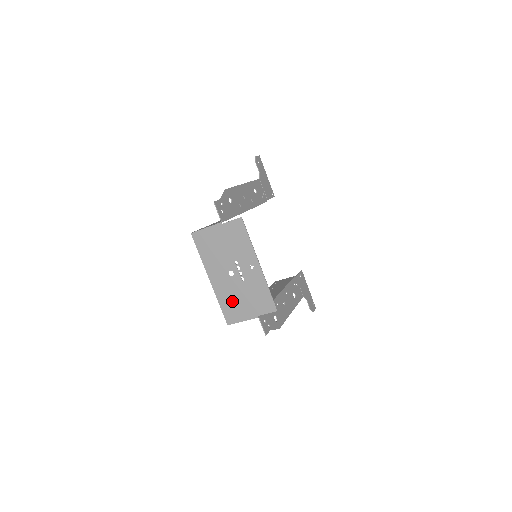
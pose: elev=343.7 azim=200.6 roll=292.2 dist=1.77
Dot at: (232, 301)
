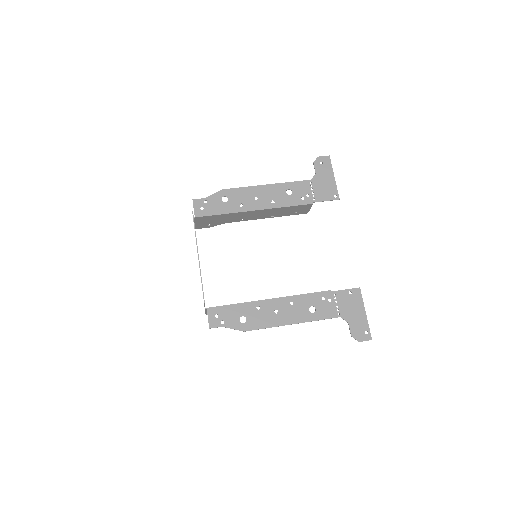
Dot at: occluded
